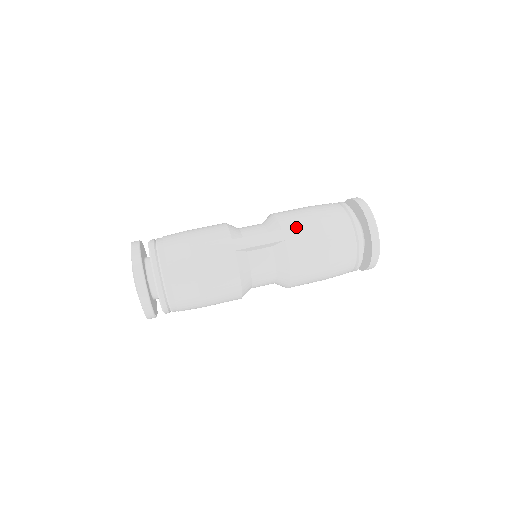
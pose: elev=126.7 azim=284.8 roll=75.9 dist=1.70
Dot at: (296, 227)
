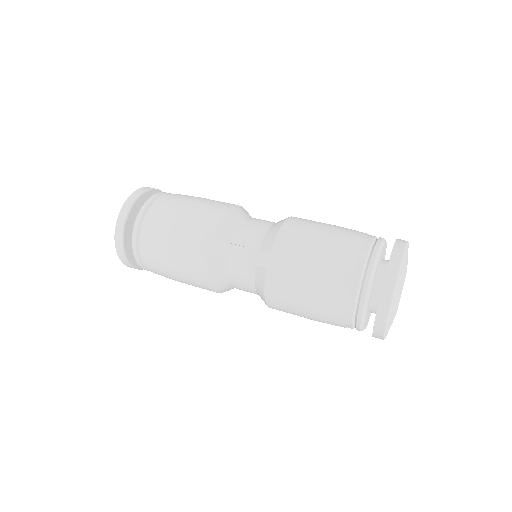
Dot at: (288, 258)
